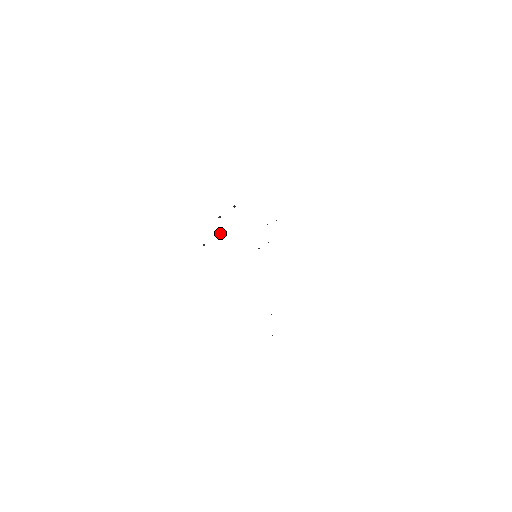
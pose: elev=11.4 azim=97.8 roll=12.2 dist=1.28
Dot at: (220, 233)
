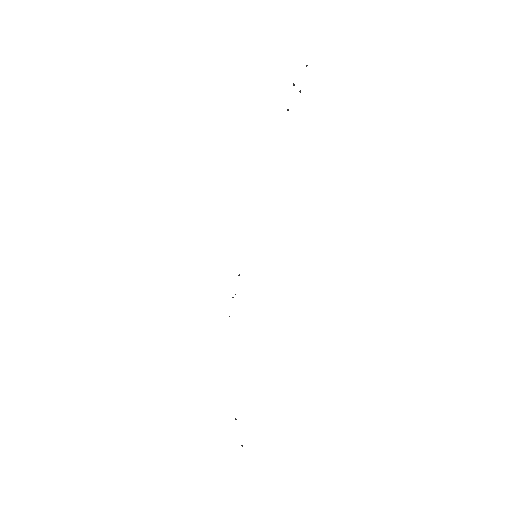
Dot at: (288, 110)
